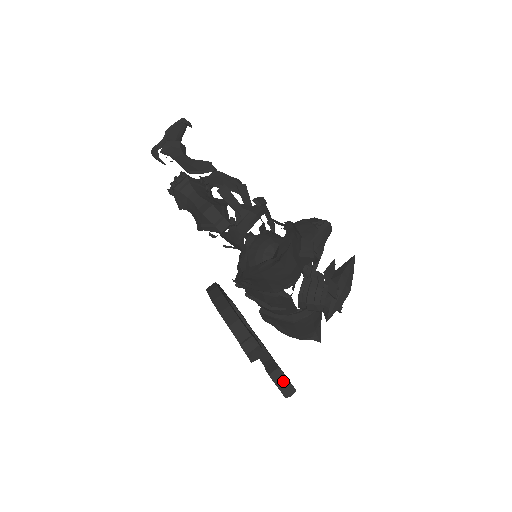
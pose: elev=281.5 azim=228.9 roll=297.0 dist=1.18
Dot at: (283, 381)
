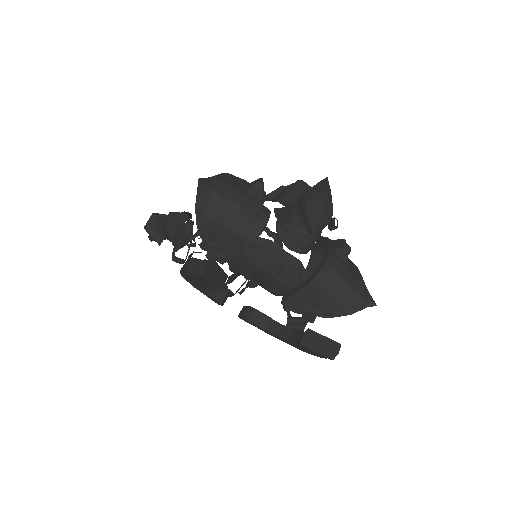
Dot at: (319, 341)
